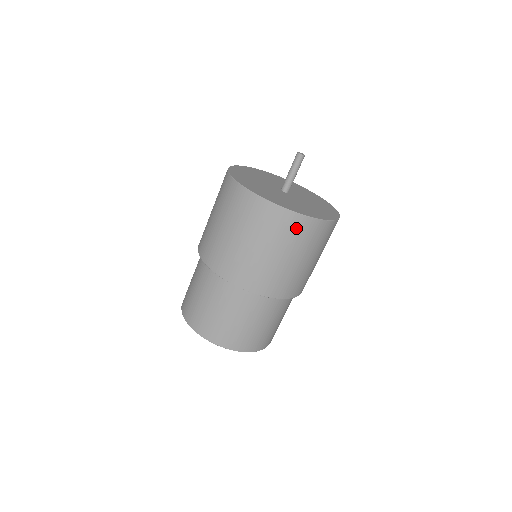
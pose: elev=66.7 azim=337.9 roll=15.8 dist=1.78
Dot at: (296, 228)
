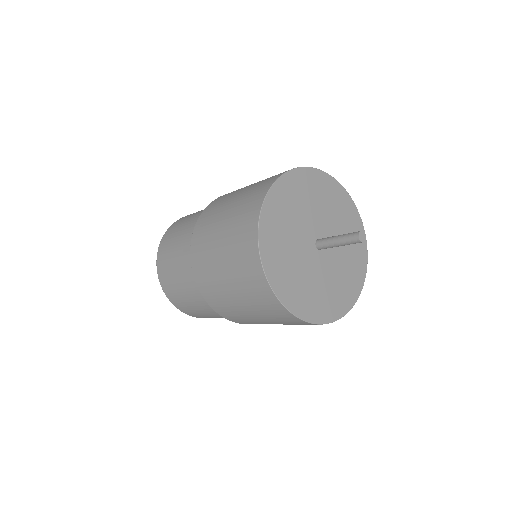
Dot at: occluded
